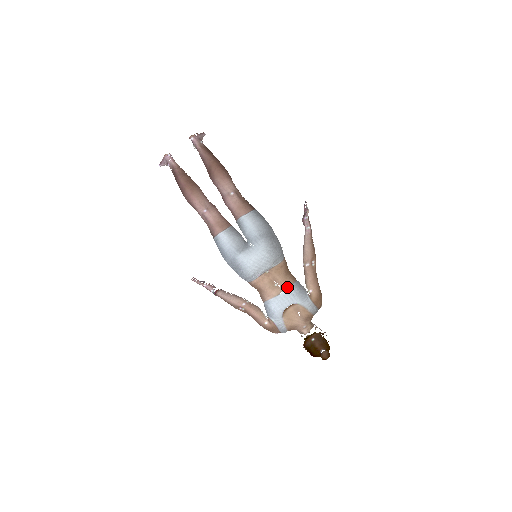
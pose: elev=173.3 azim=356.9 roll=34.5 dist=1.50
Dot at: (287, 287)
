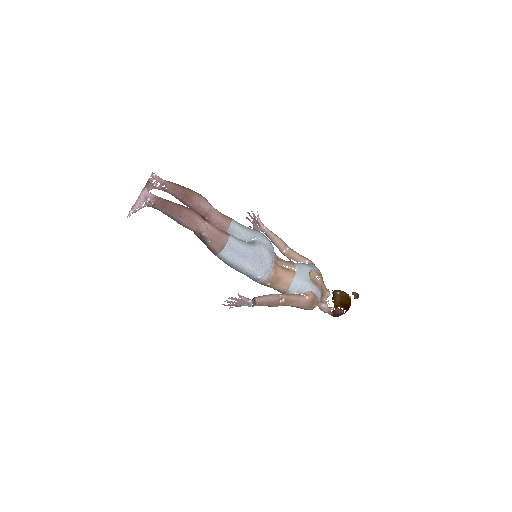
Dot at: (294, 265)
